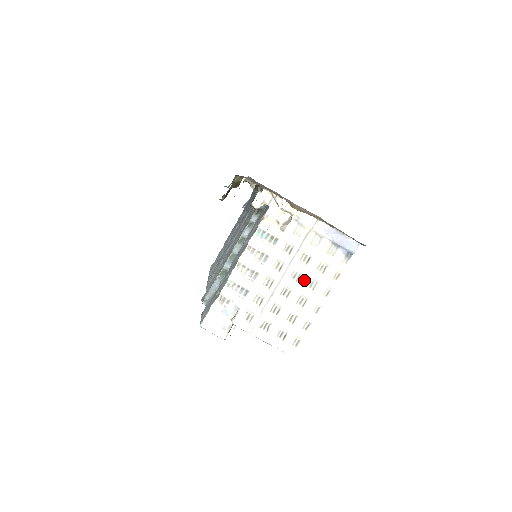
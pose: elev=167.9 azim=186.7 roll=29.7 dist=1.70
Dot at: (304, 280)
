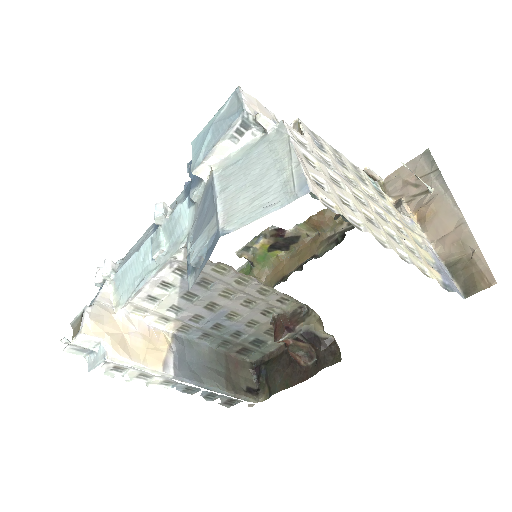
Dot at: (387, 225)
